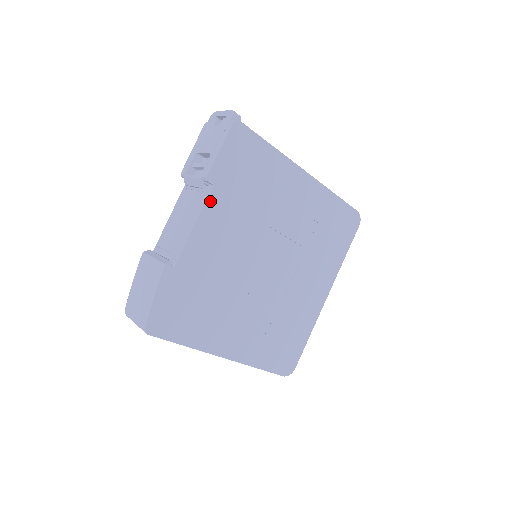
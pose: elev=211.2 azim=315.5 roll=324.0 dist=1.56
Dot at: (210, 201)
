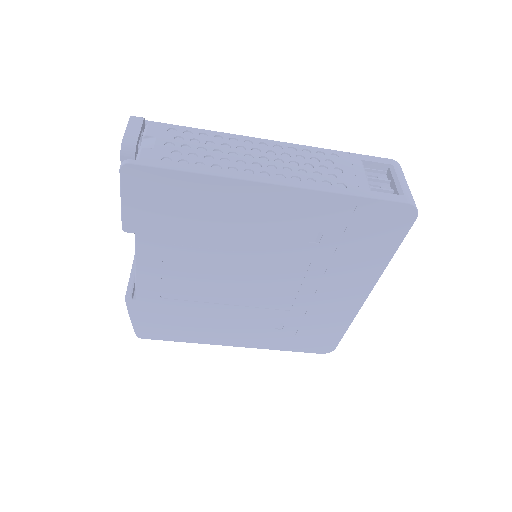
Dot at: (141, 247)
